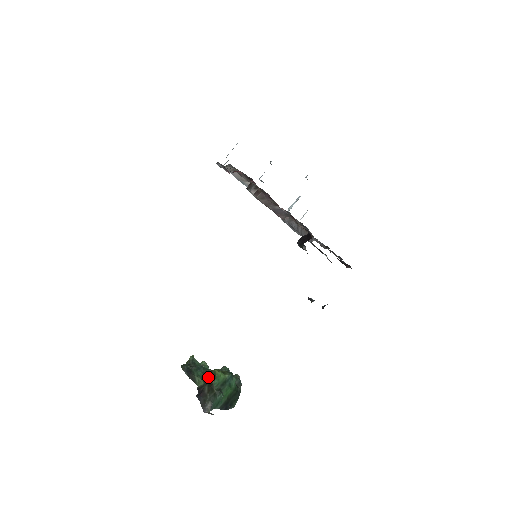
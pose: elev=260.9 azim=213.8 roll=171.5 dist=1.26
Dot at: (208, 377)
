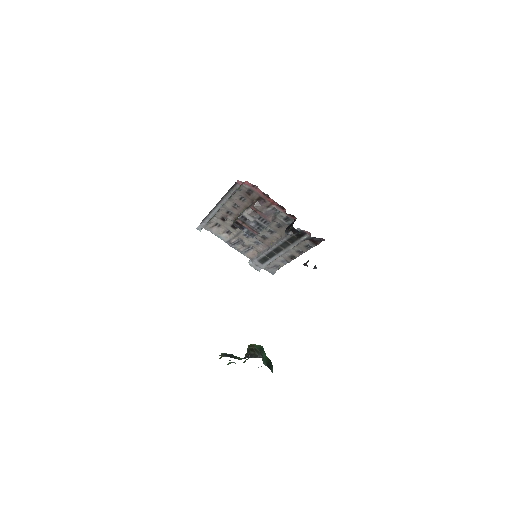
Dot at: (248, 347)
